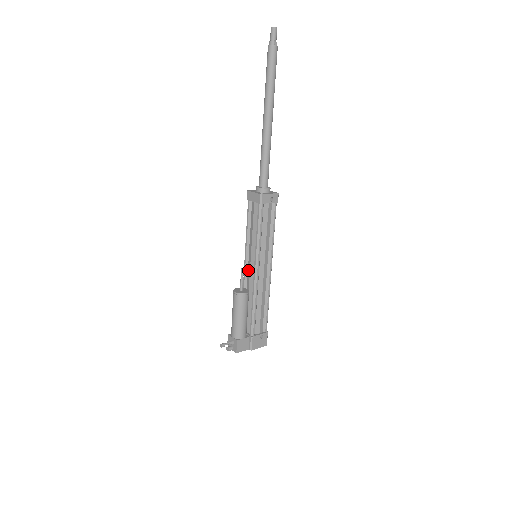
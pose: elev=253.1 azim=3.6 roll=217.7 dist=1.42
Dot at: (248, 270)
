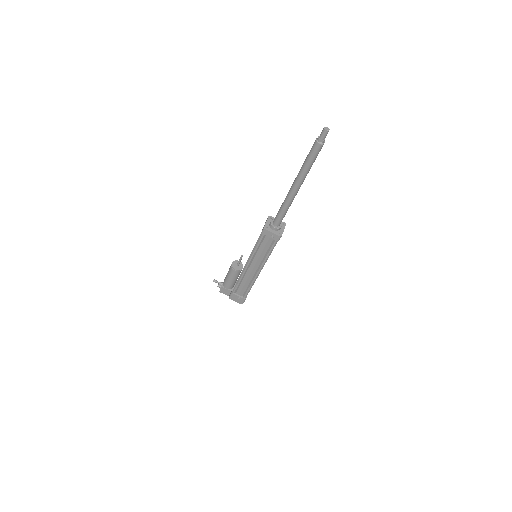
Dot at: occluded
